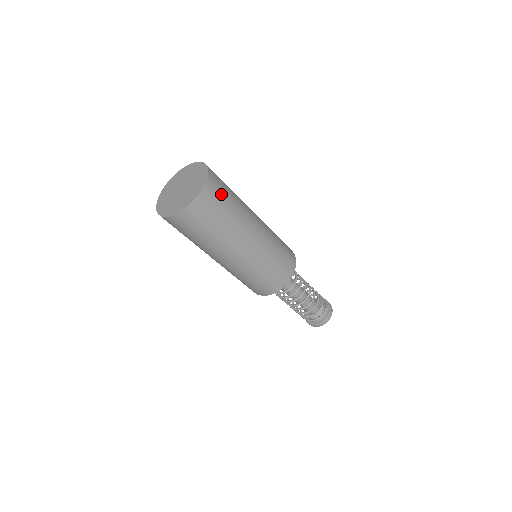
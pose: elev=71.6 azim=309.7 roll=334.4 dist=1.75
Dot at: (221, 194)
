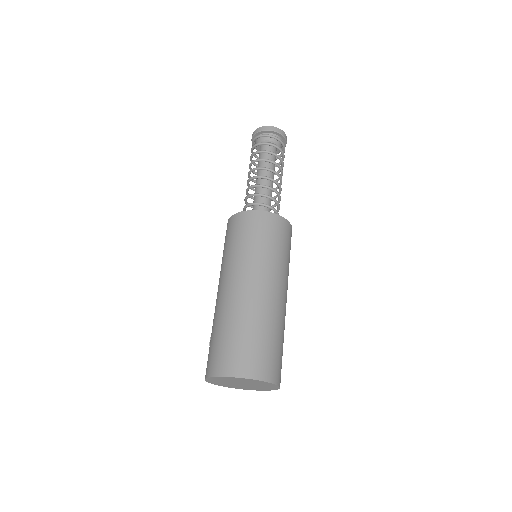
Dot at: (261, 354)
